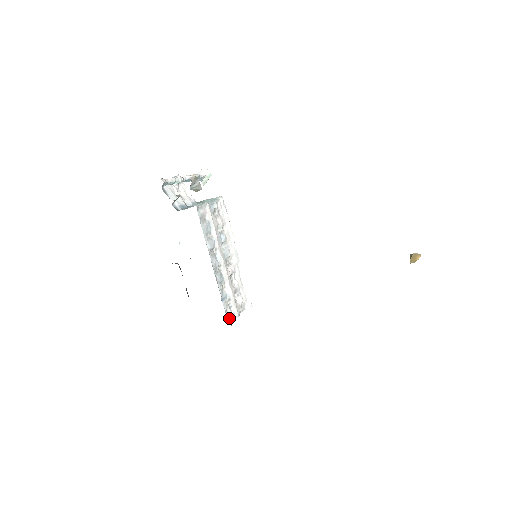
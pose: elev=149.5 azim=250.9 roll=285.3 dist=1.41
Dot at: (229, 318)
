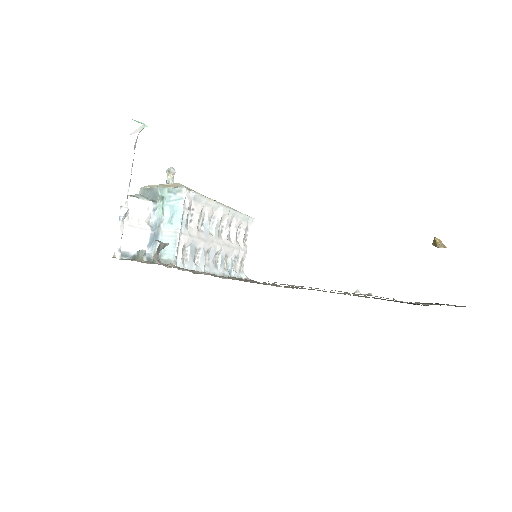
Dot at: (240, 268)
